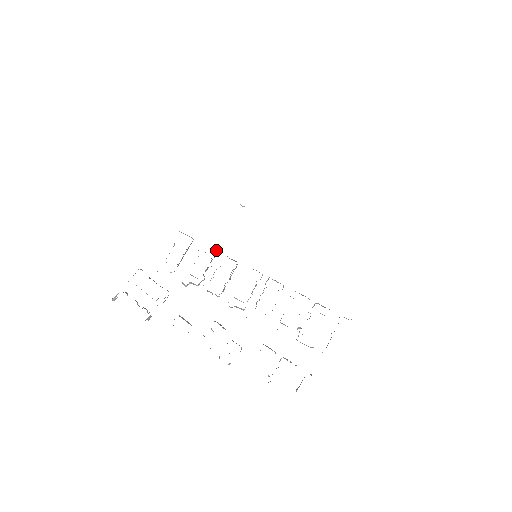
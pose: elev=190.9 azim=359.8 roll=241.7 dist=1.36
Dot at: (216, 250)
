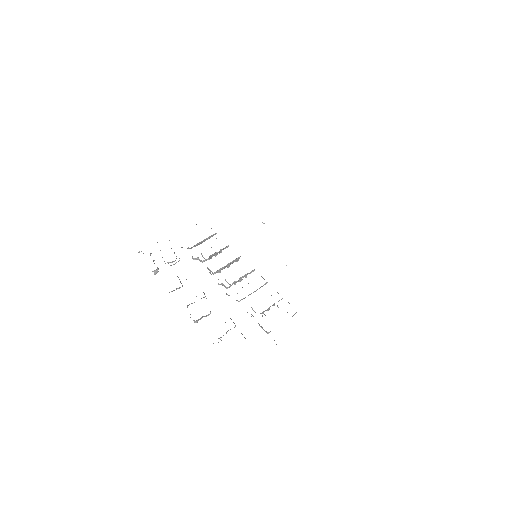
Dot at: occluded
